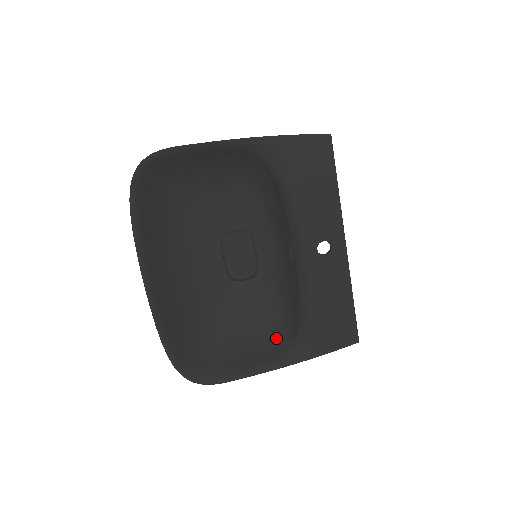
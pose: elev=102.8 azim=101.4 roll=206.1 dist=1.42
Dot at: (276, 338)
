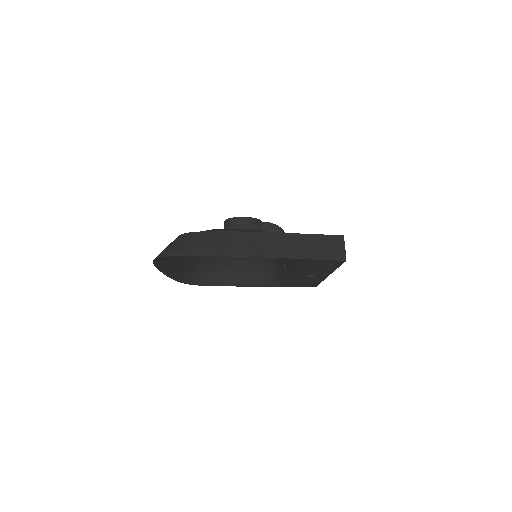
Dot at: (259, 270)
